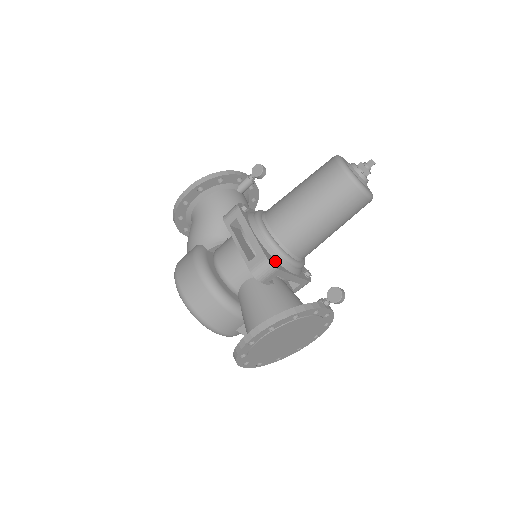
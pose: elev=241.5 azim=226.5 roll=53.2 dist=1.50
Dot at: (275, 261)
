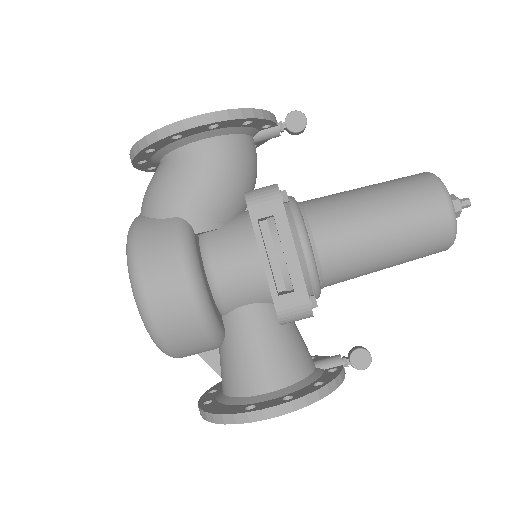
Dot at: occluded
